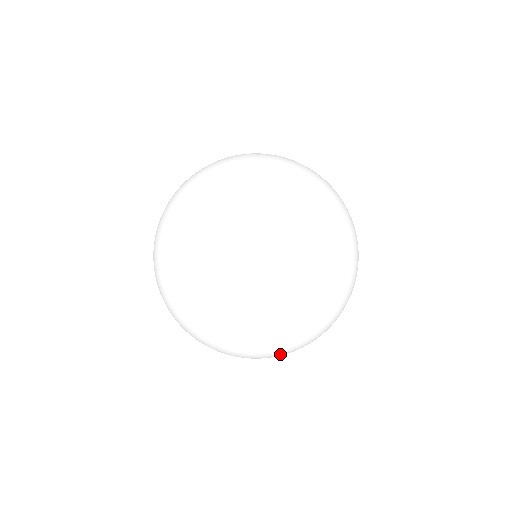
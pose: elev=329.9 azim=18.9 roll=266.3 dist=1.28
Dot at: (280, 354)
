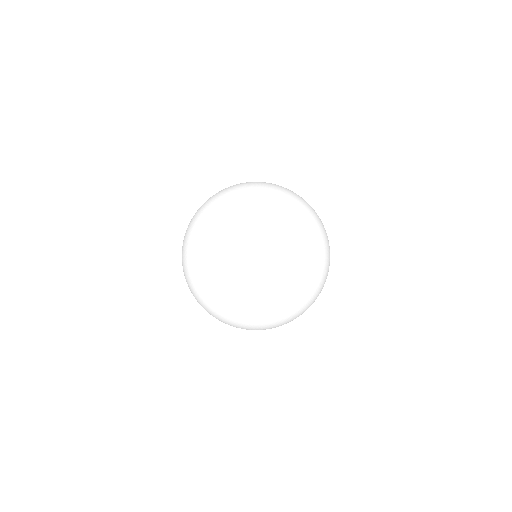
Dot at: (238, 285)
